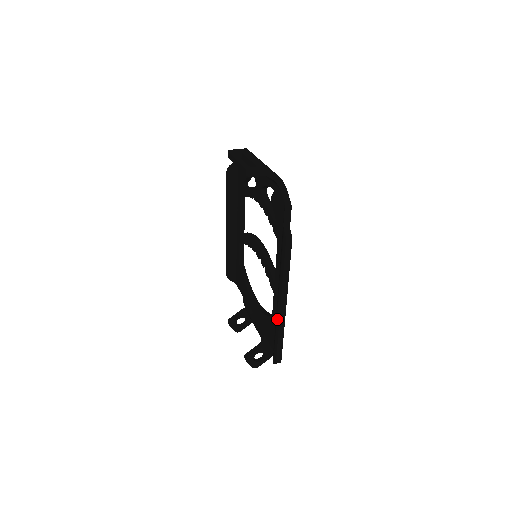
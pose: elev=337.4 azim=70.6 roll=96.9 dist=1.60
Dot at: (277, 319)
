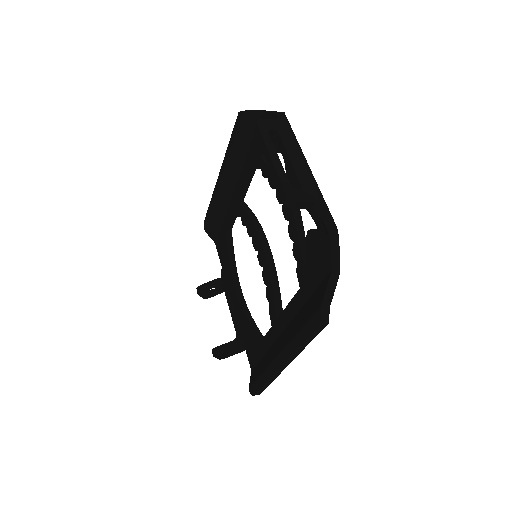
Dot at: (270, 369)
